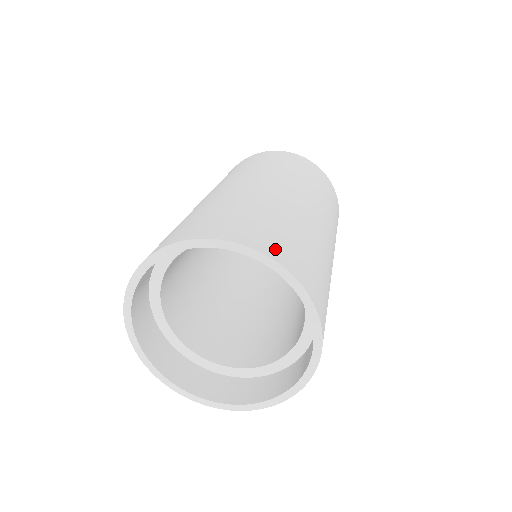
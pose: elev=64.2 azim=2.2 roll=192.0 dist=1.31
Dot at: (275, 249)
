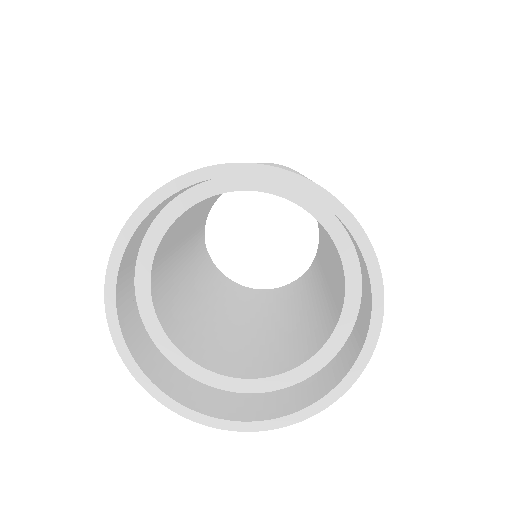
Dot at: occluded
